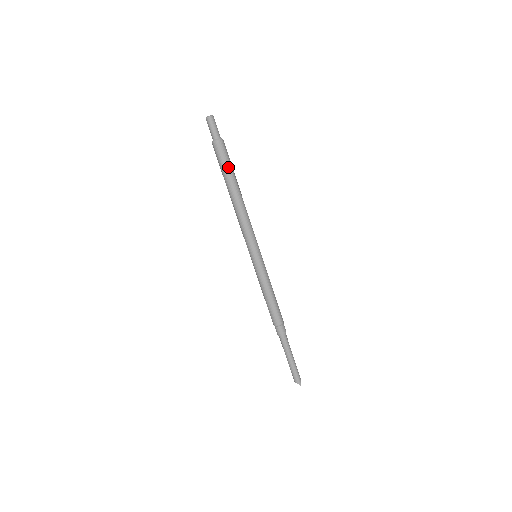
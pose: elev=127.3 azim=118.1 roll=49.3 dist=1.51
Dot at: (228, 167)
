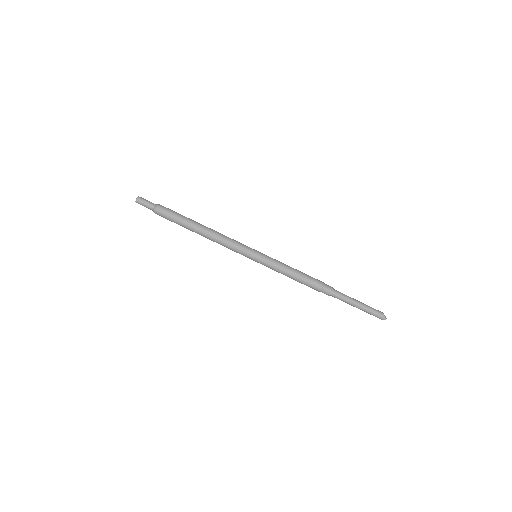
Dot at: (176, 220)
